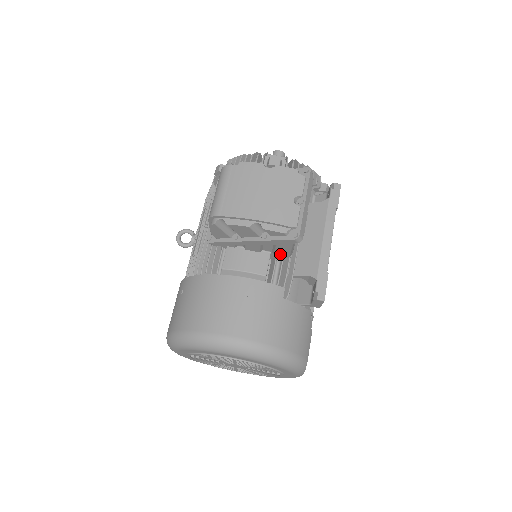
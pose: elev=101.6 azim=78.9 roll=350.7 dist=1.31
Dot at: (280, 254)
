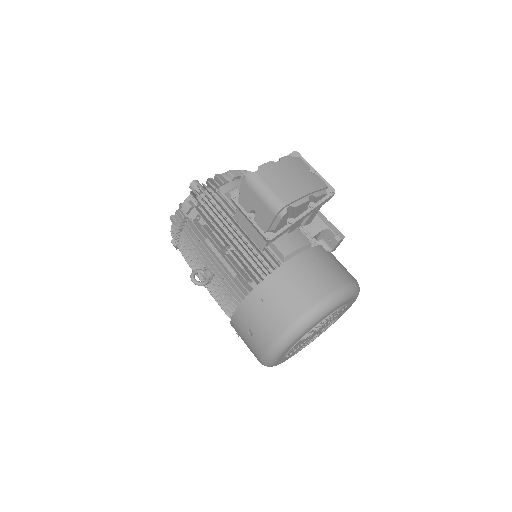
Dot at: (308, 222)
